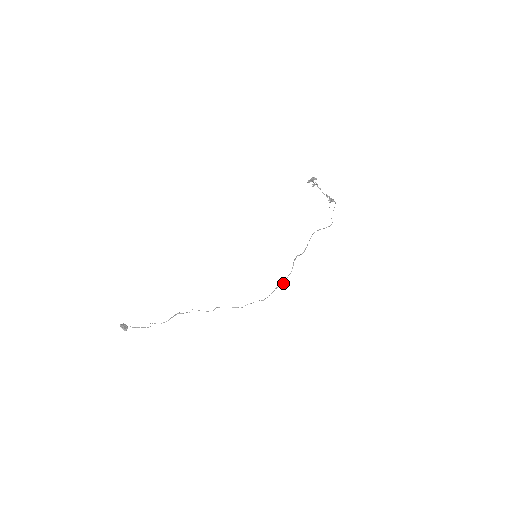
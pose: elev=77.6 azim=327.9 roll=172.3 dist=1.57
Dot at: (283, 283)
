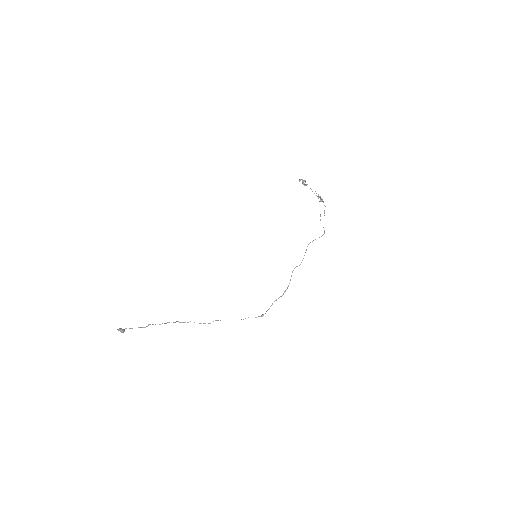
Dot at: (282, 295)
